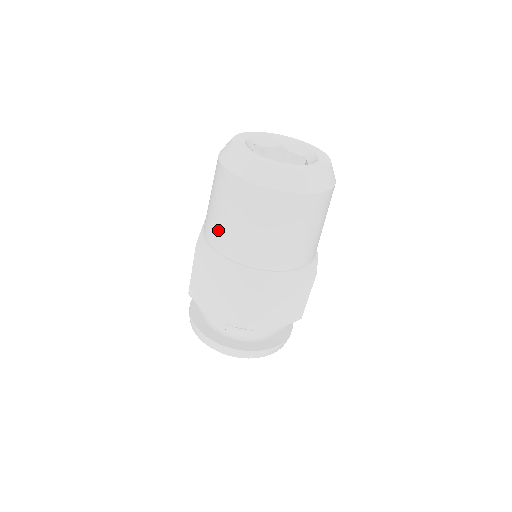
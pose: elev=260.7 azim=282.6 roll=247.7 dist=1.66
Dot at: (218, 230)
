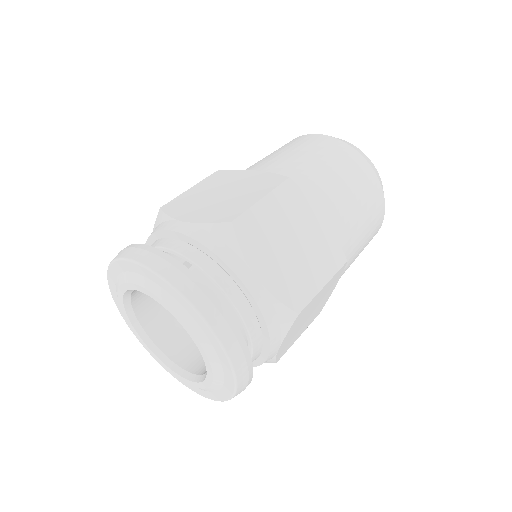
Dot at: (258, 163)
